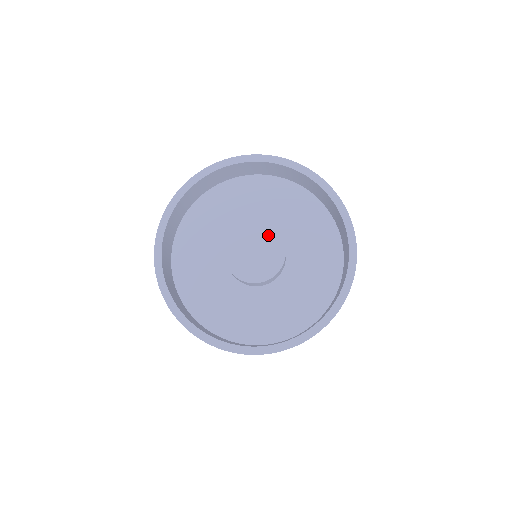
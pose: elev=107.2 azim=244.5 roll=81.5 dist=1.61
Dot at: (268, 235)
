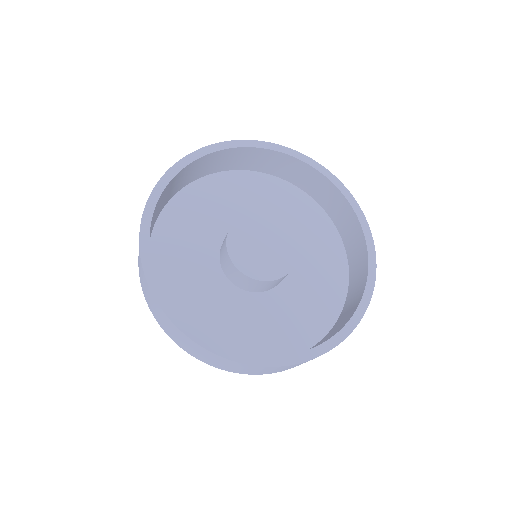
Dot at: (261, 222)
